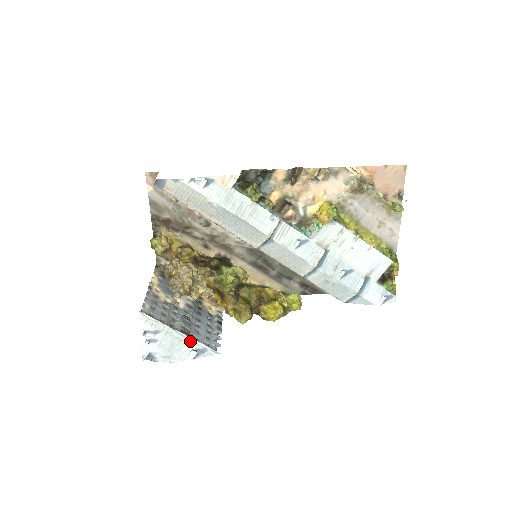
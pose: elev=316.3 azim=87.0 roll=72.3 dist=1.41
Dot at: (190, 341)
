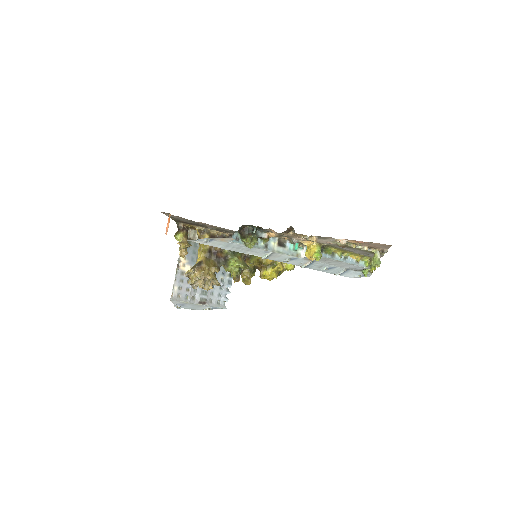
Dot at: (206, 306)
